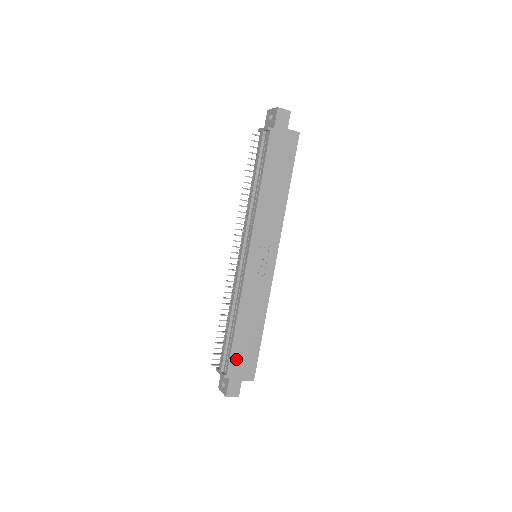
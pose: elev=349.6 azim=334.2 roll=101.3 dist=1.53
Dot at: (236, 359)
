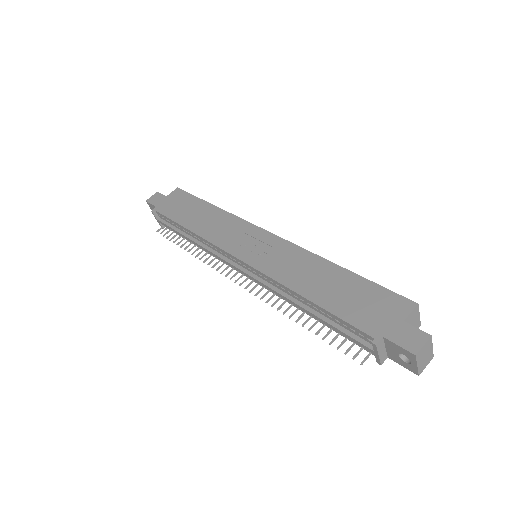
Dot at: (358, 316)
